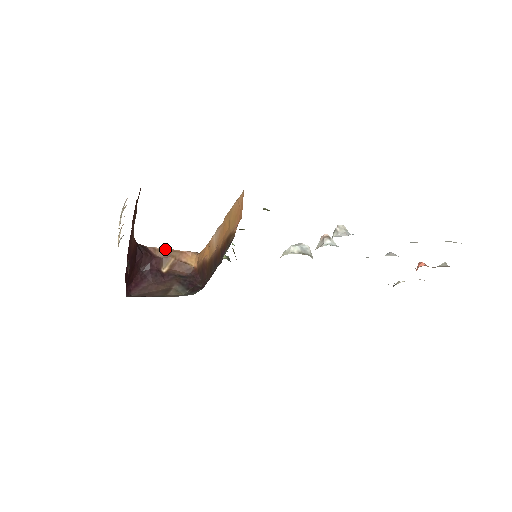
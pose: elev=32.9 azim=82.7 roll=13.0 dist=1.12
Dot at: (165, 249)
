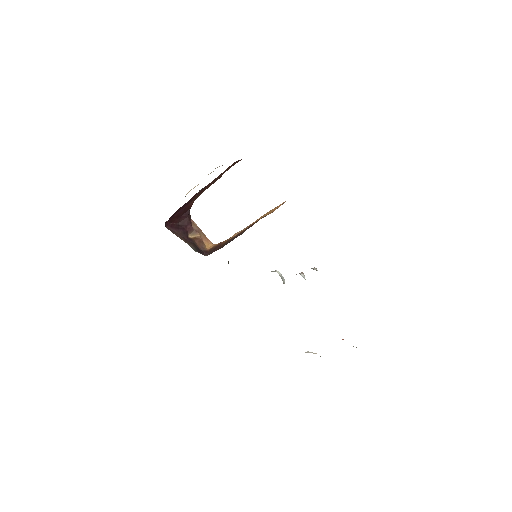
Dot at: occluded
